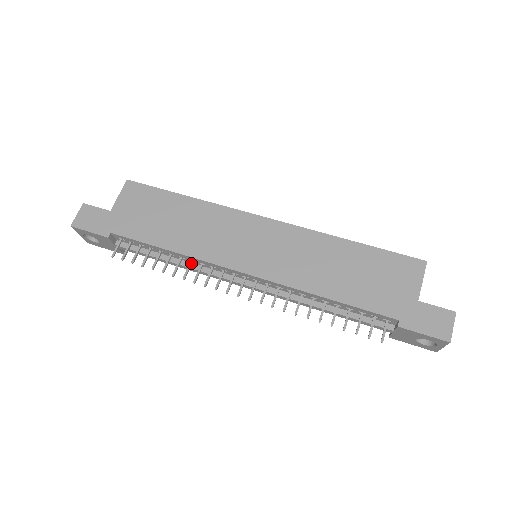
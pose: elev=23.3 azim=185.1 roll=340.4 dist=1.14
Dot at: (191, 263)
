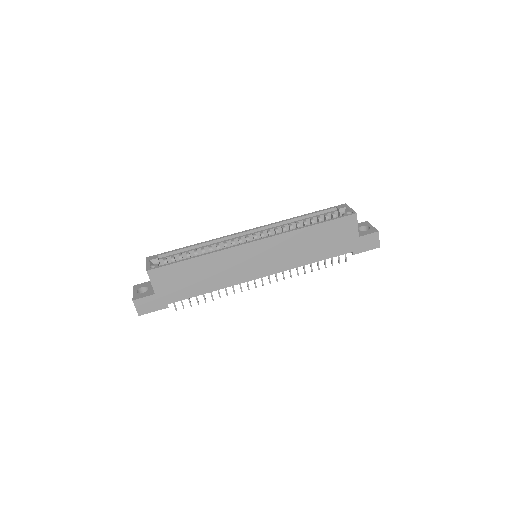
Dot at: occluded
